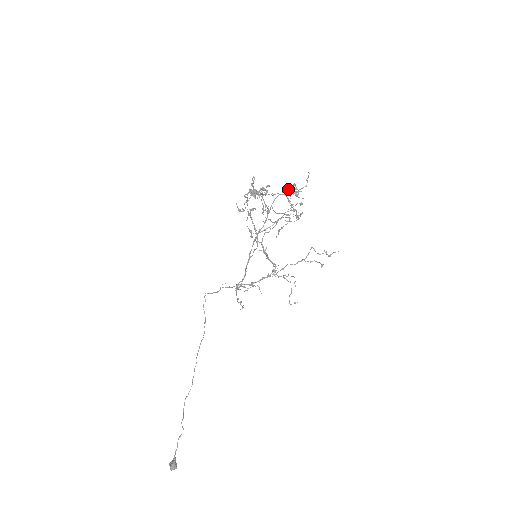
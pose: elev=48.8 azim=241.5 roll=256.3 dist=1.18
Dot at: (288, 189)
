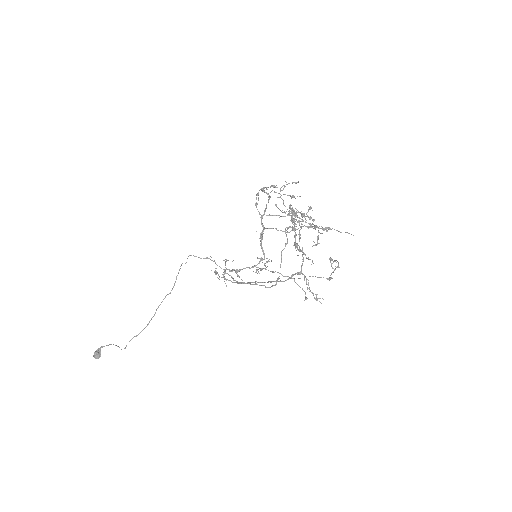
Dot at: occluded
